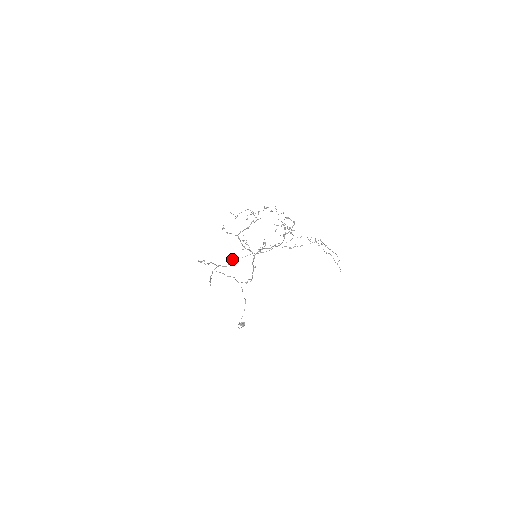
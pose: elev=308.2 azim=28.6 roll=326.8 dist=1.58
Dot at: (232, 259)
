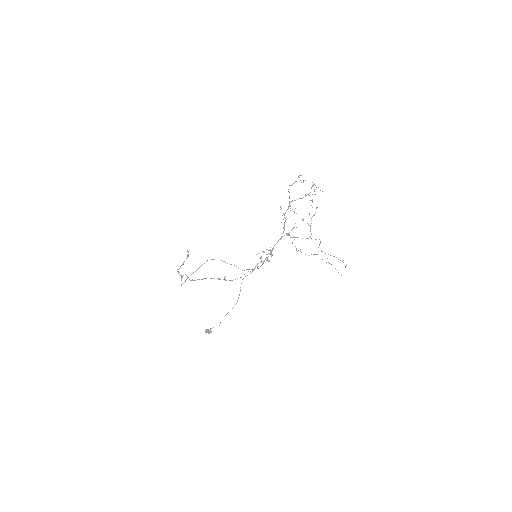
Dot at: occluded
